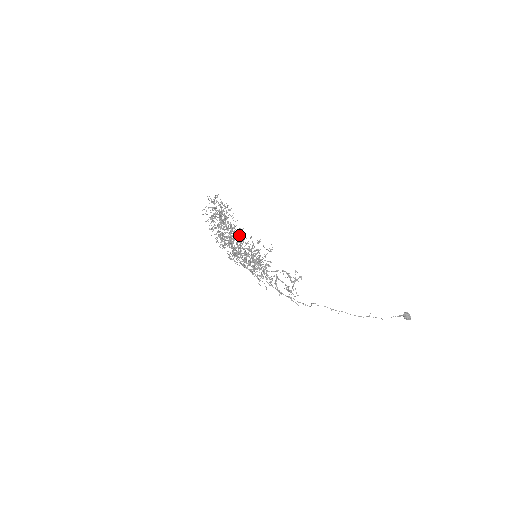
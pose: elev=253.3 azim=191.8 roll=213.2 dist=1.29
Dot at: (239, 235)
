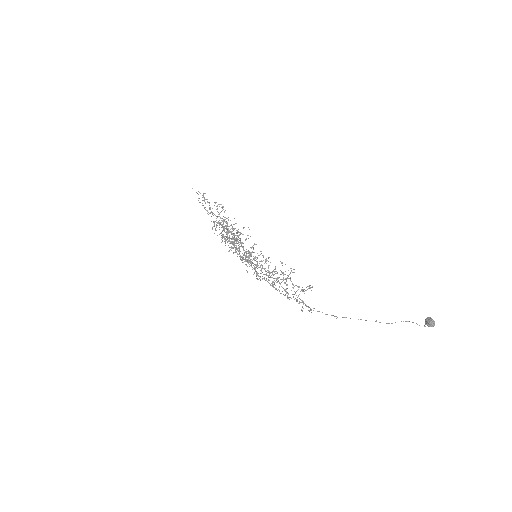
Dot at: (228, 226)
